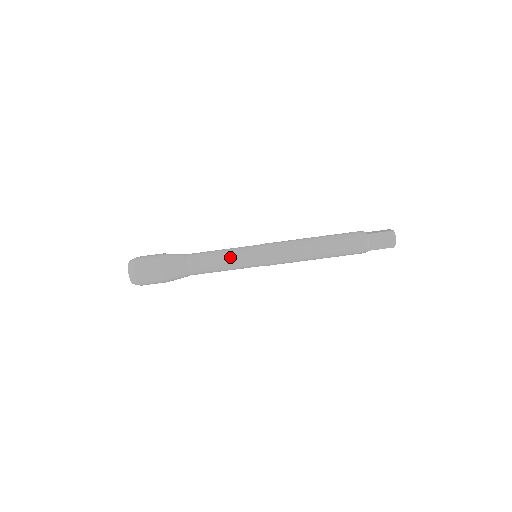
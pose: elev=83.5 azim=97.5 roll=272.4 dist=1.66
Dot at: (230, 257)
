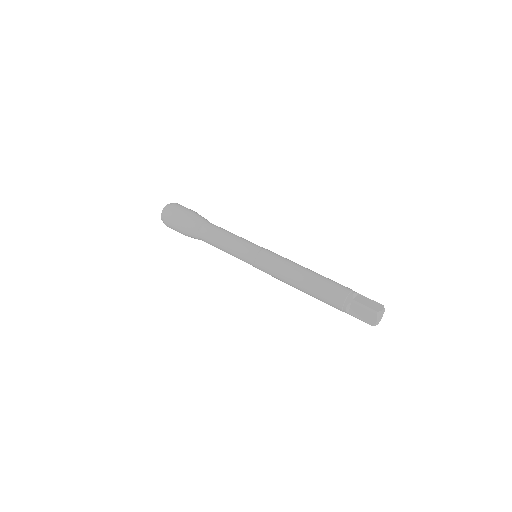
Dot at: (240, 237)
